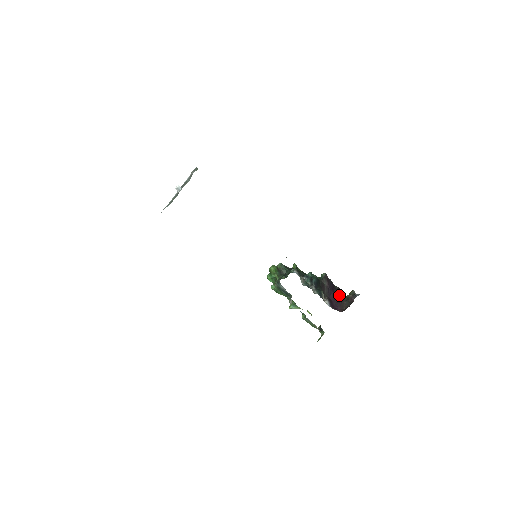
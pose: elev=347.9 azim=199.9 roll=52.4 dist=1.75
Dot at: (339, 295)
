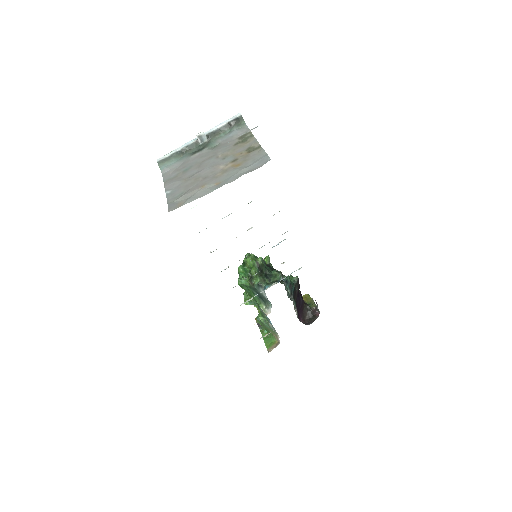
Dot at: (303, 302)
